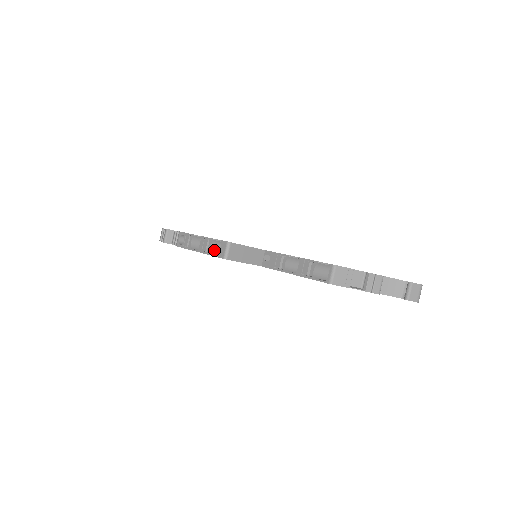
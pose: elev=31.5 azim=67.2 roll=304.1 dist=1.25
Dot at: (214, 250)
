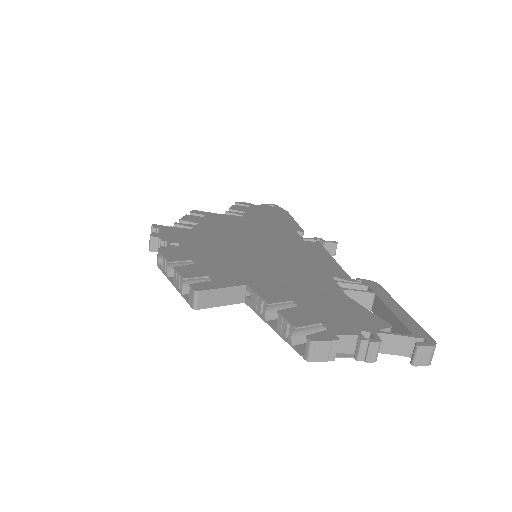
Dot at: (187, 288)
